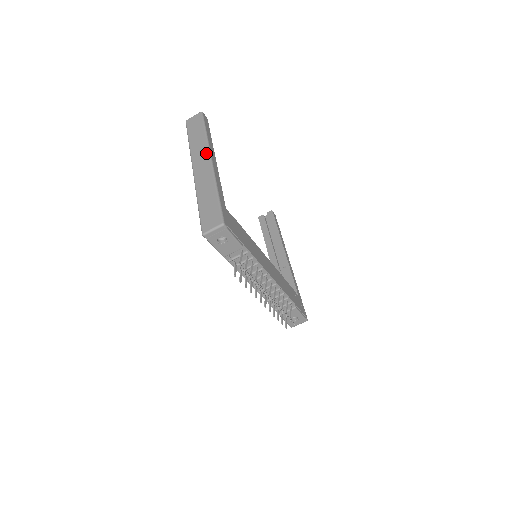
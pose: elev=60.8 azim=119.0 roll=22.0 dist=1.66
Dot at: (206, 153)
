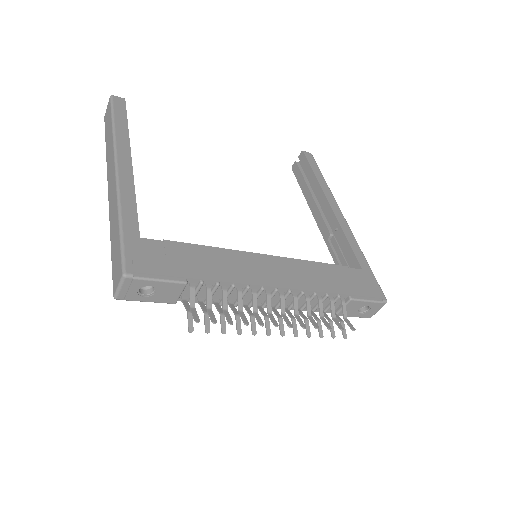
Dot at: (112, 159)
